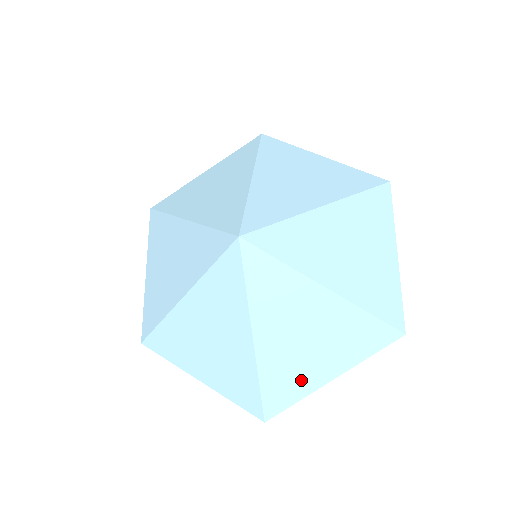
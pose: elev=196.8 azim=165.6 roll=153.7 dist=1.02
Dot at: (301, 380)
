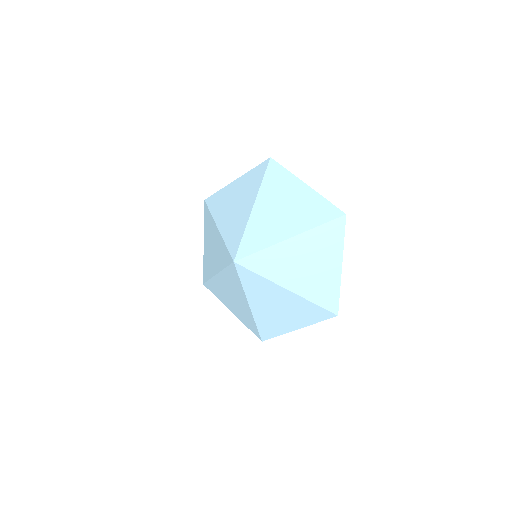
Dot at: (329, 283)
